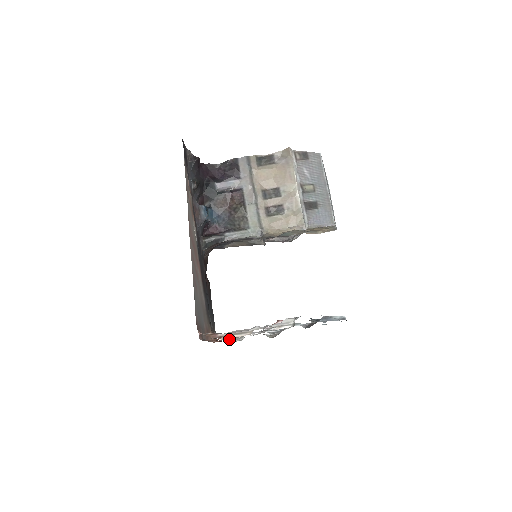
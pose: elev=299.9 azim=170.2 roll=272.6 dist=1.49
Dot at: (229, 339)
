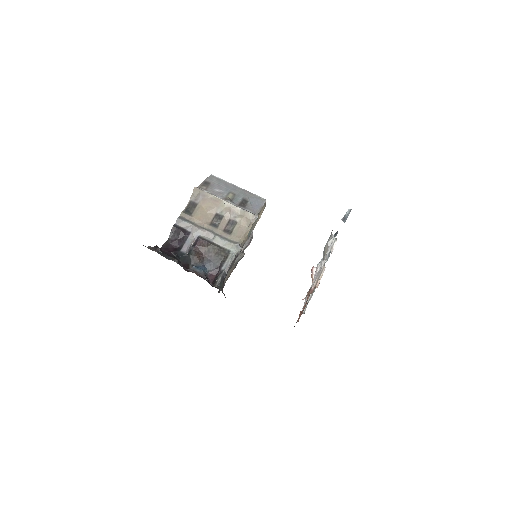
Dot at: (308, 302)
